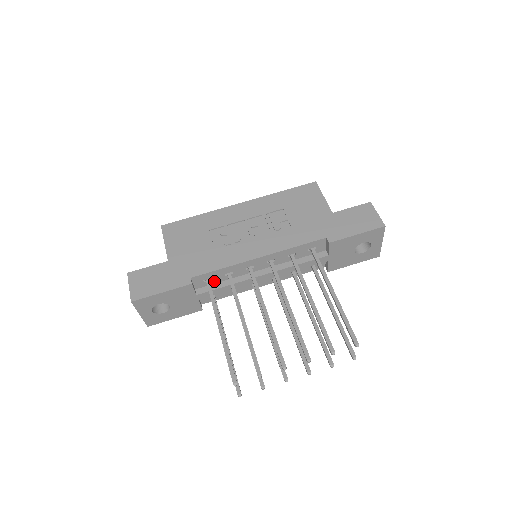
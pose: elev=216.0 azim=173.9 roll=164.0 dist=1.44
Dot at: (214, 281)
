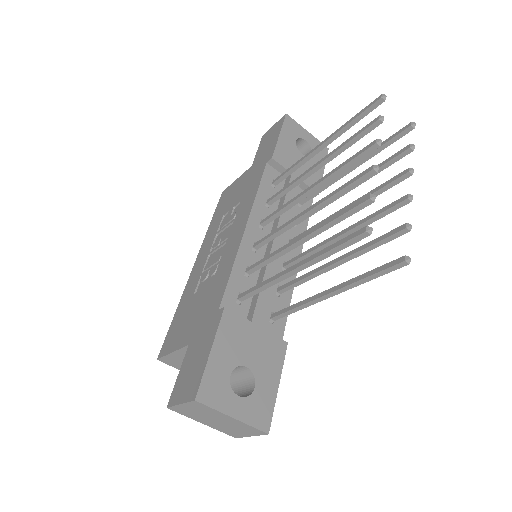
Dot at: occluded
